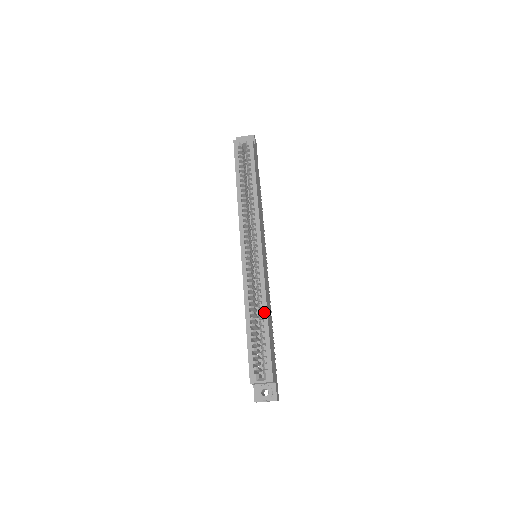
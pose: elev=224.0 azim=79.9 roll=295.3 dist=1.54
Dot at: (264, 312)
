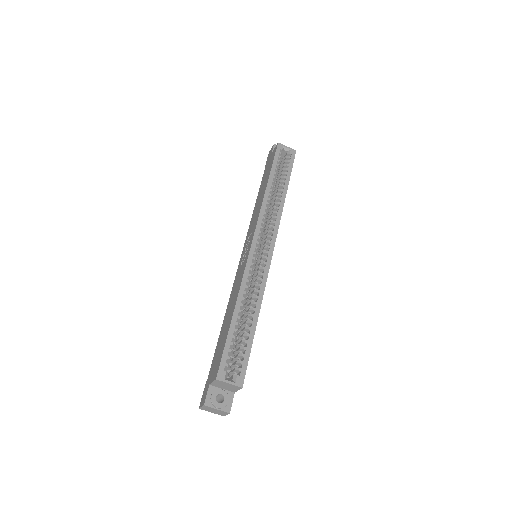
Dot at: (256, 311)
